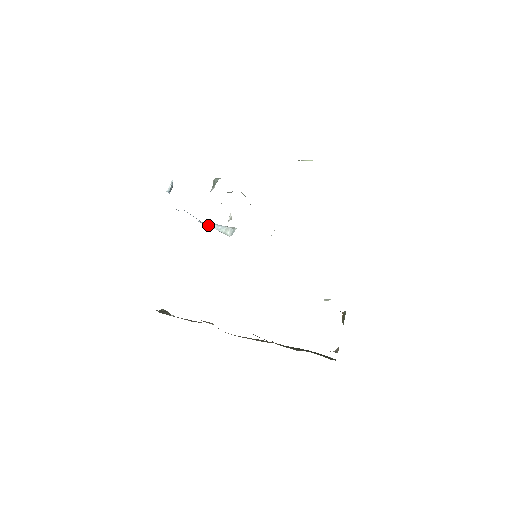
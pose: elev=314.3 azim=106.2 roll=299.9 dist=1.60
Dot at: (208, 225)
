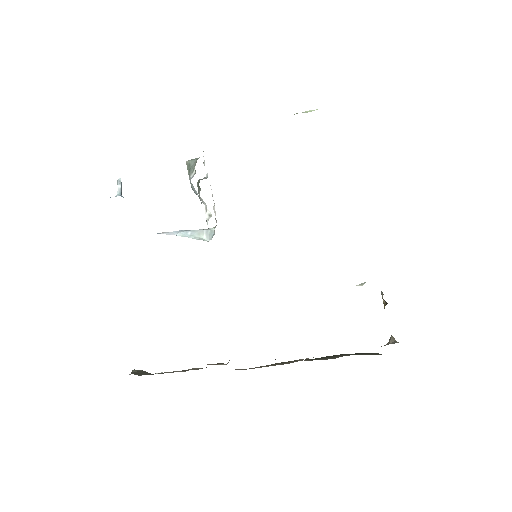
Dot at: (171, 234)
